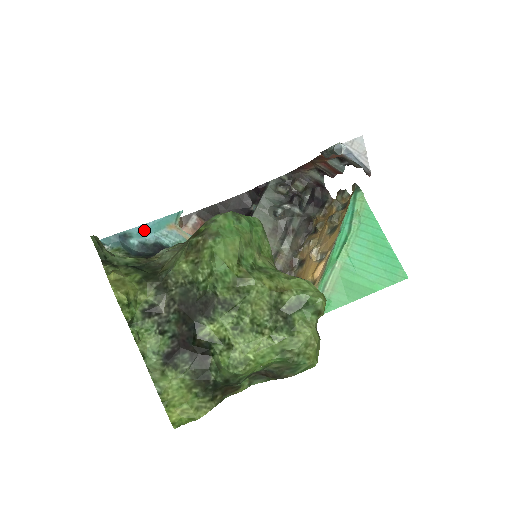
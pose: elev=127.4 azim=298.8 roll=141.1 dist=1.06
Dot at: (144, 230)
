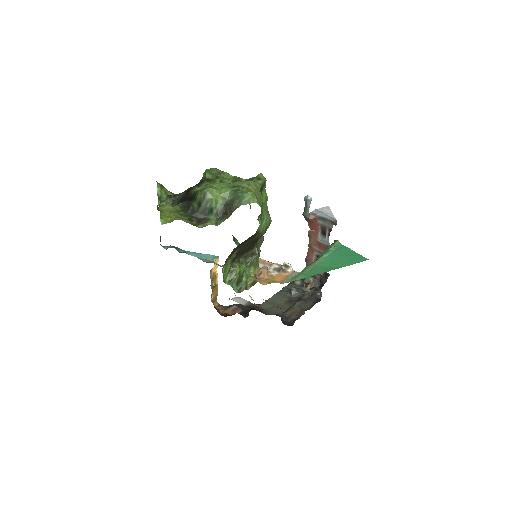
Dot at: (190, 253)
